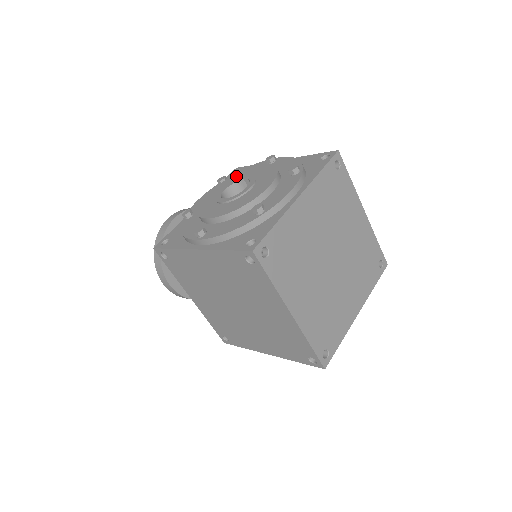
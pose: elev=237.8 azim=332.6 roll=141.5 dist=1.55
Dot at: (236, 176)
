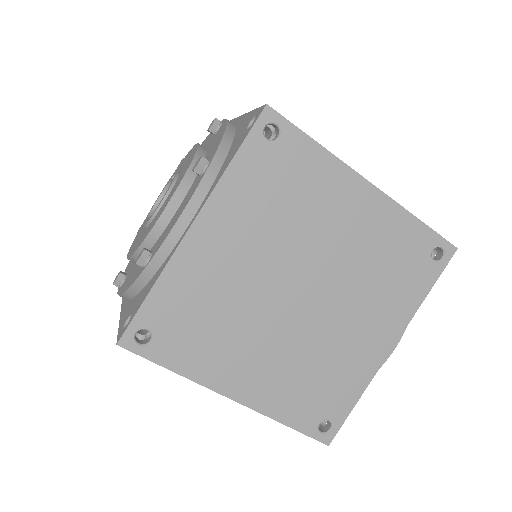
Dot at: (180, 164)
